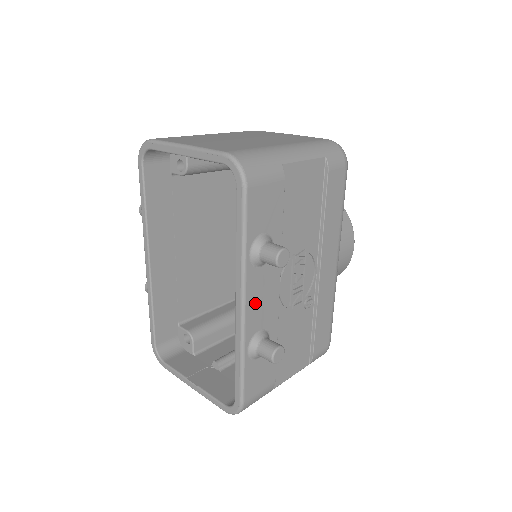
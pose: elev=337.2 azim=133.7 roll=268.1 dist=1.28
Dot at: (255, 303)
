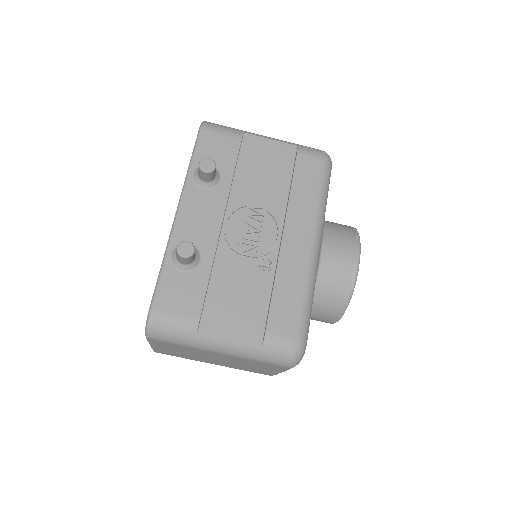
Dot at: (190, 216)
